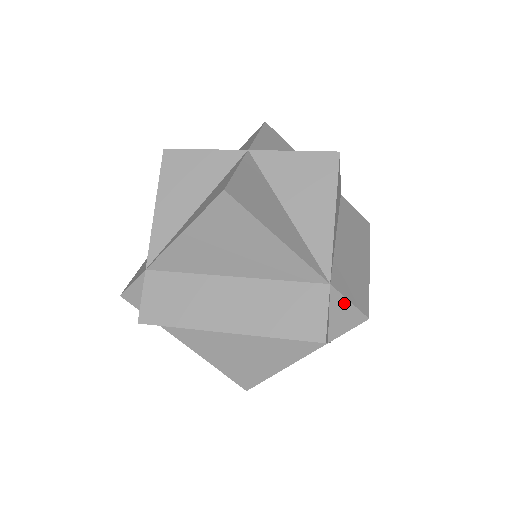
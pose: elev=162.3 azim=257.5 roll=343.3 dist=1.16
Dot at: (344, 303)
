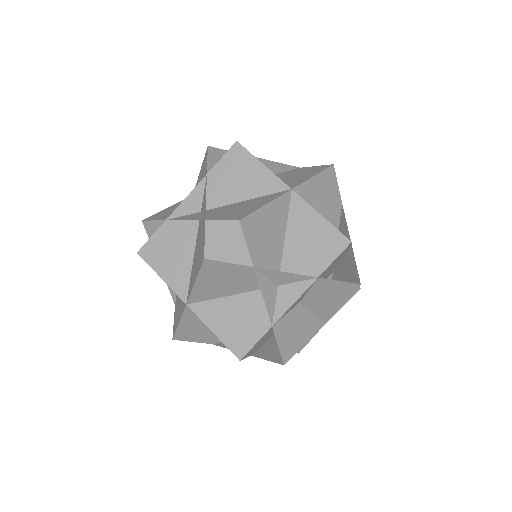
Dot at: occluded
